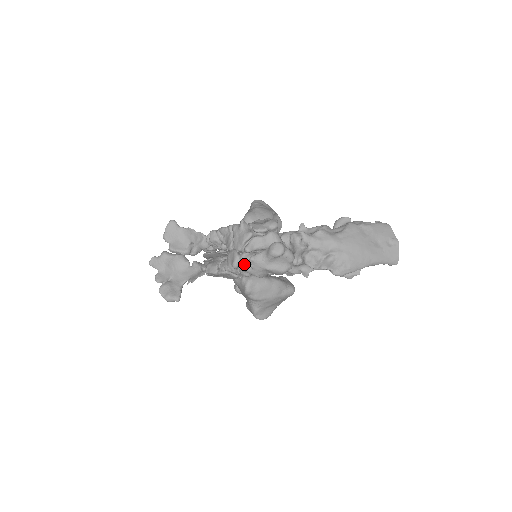
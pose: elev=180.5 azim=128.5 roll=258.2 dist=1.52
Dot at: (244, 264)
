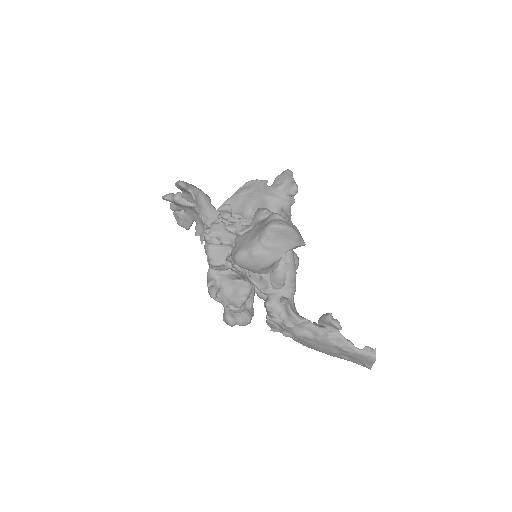
Dot at: occluded
